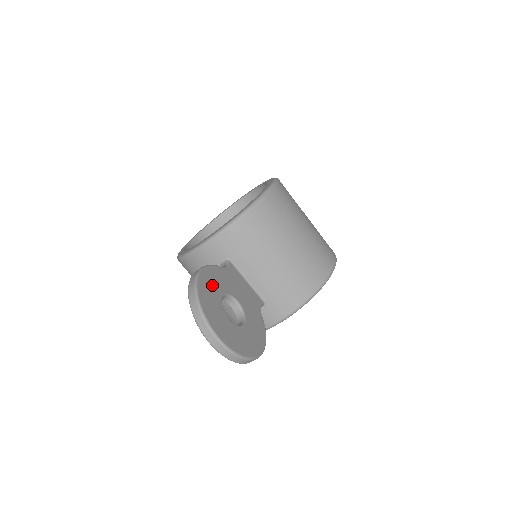
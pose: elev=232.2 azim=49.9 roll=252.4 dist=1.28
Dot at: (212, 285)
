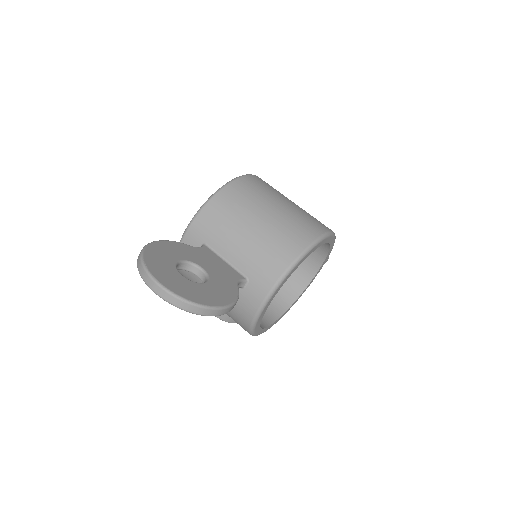
Dot at: (168, 251)
